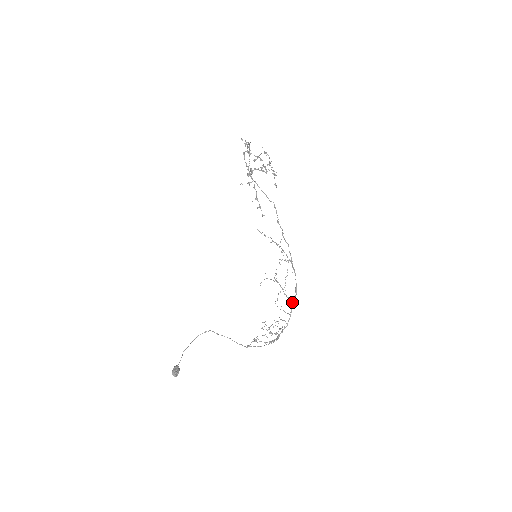
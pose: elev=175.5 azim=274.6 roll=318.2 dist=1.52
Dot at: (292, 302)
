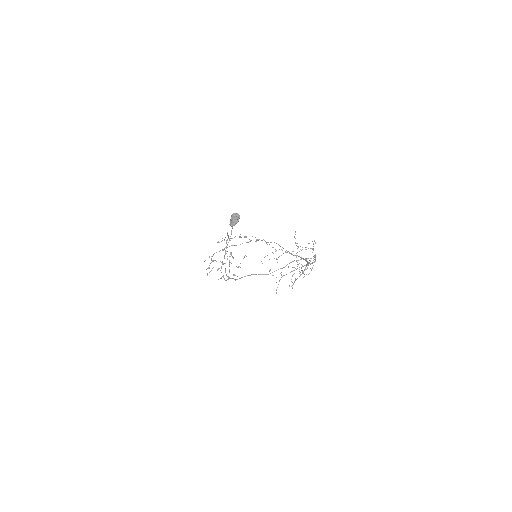
Dot at: occluded
